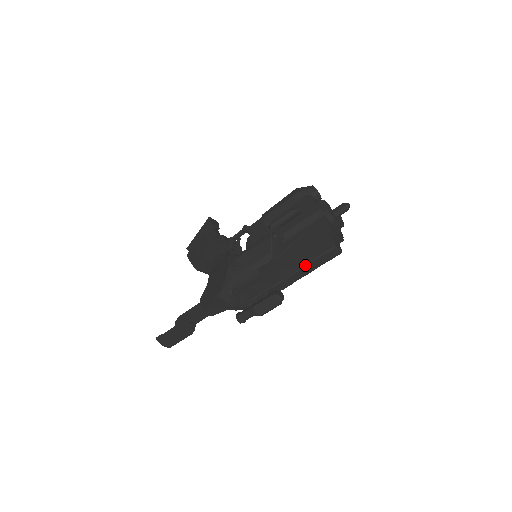
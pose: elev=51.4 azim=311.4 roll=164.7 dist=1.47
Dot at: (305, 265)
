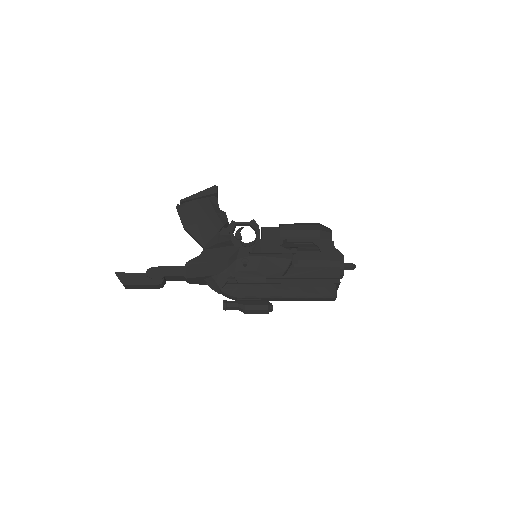
Dot at: (306, 297)
